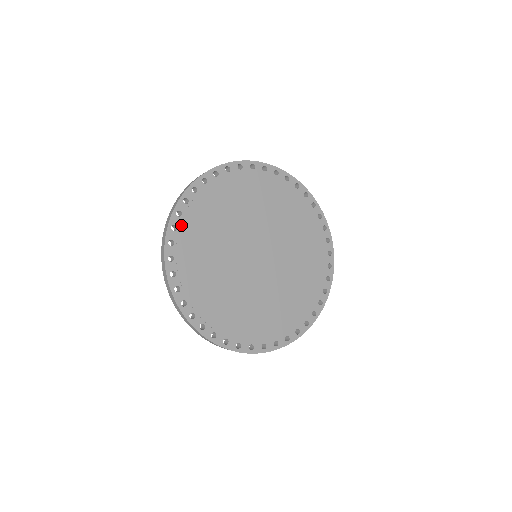
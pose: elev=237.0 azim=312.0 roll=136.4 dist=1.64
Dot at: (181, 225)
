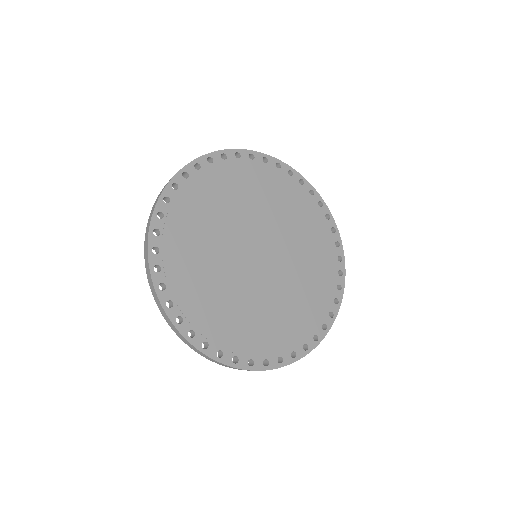
Dot at: (167, 279)
